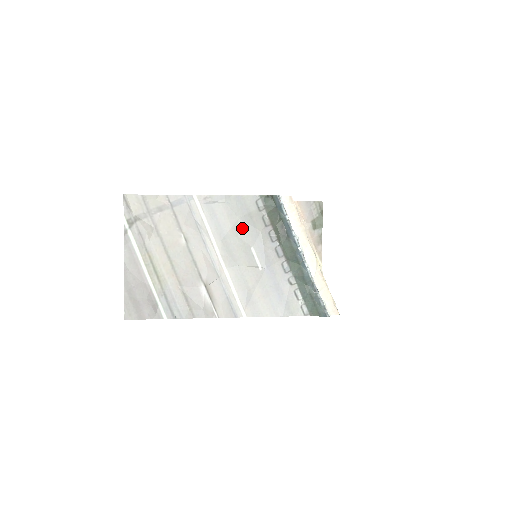
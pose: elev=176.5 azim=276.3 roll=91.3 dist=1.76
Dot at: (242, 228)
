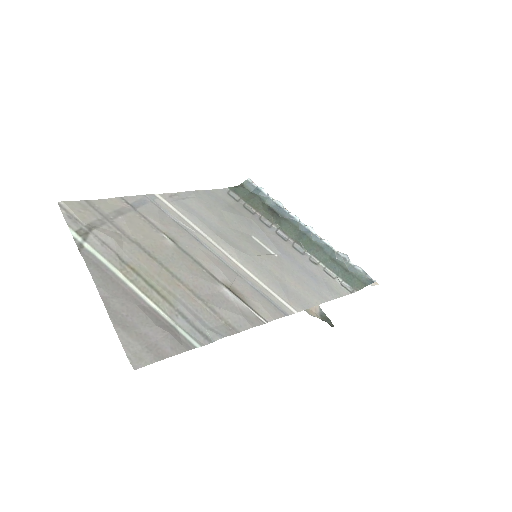
Dot at: (230, 219)
